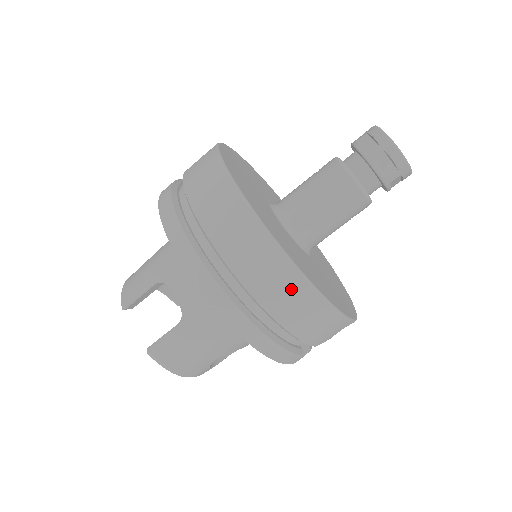
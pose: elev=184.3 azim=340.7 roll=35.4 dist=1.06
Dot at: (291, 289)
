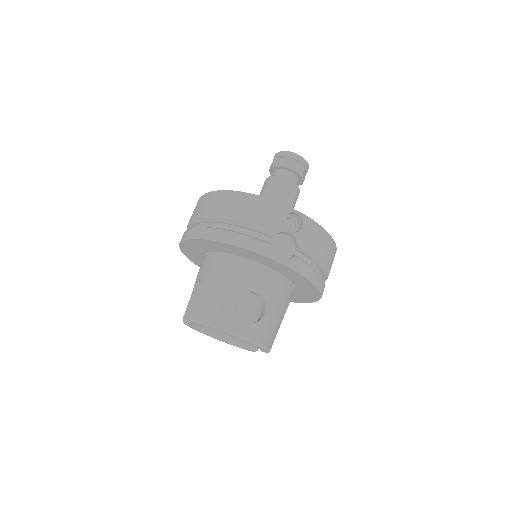
Dot at: (221, 200)
